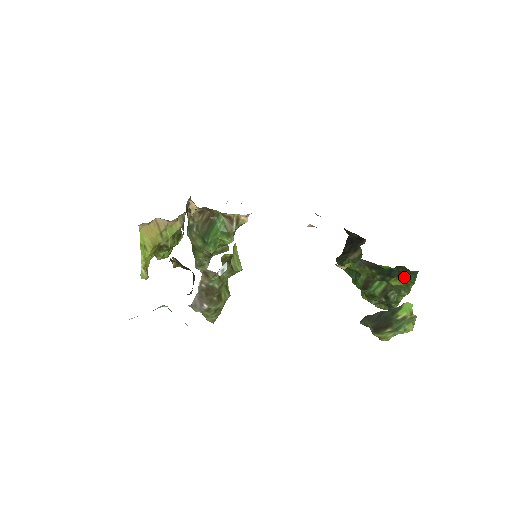
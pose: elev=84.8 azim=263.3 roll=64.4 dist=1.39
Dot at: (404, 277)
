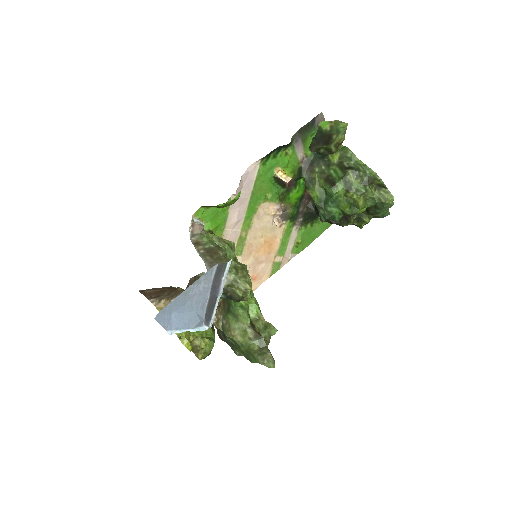
Dot at: occluded
